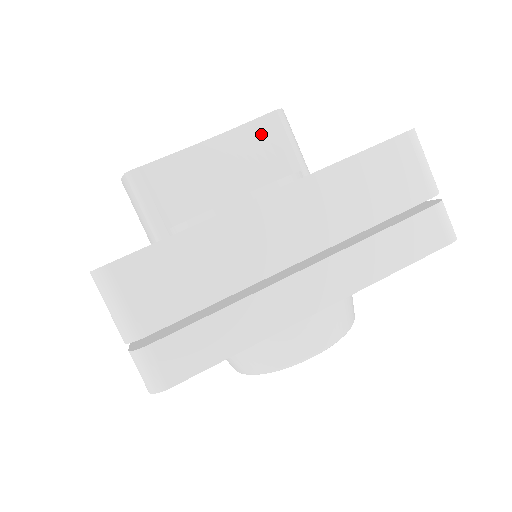
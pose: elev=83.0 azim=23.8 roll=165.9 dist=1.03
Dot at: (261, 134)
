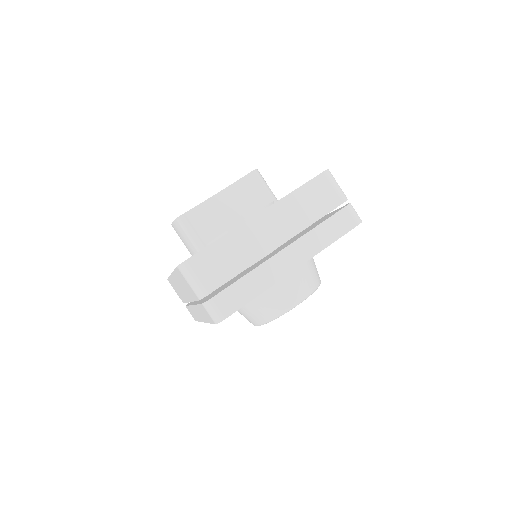
Dot at: (247, 185)
